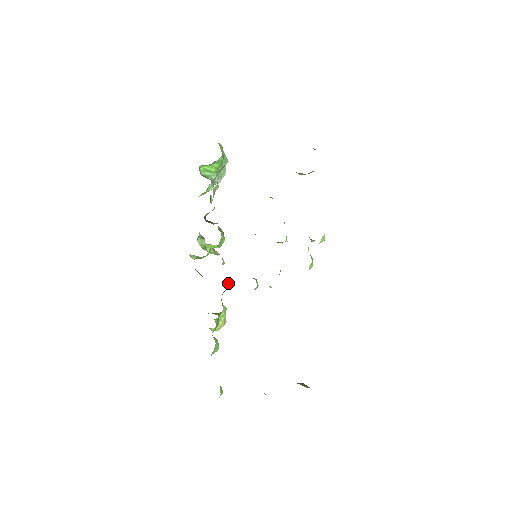
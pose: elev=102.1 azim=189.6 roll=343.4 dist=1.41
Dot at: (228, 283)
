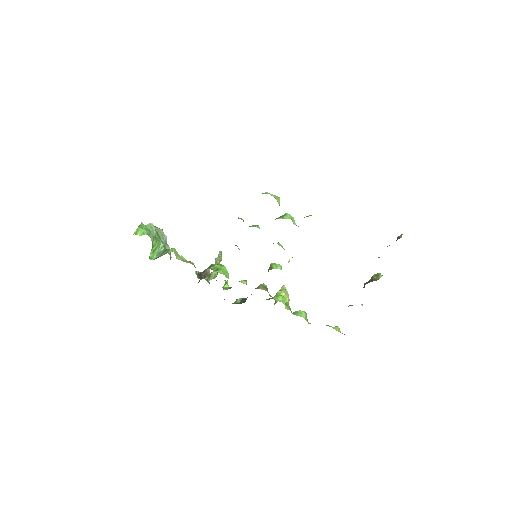
Dot at: (263, 286)
